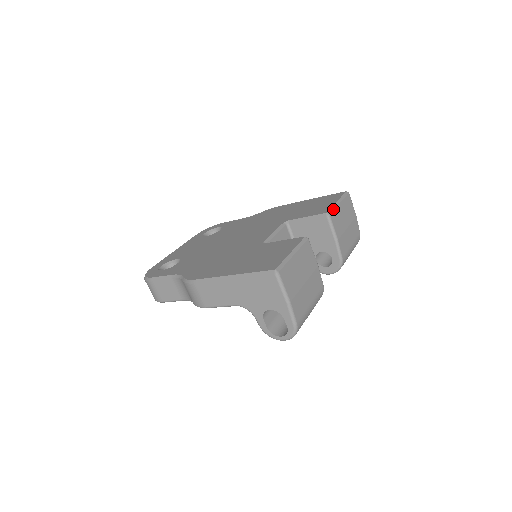
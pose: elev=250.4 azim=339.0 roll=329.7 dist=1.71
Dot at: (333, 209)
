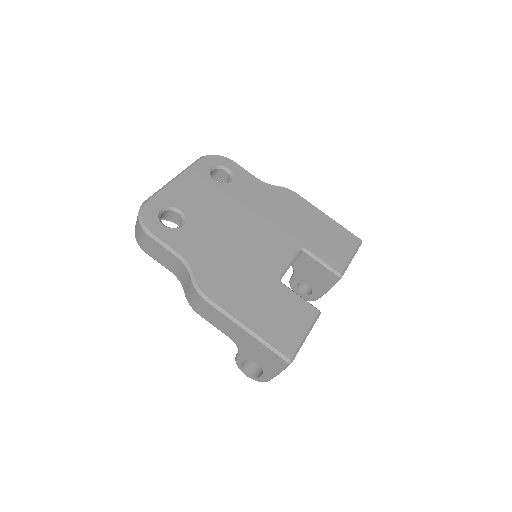
Dot at: (346, 269)
